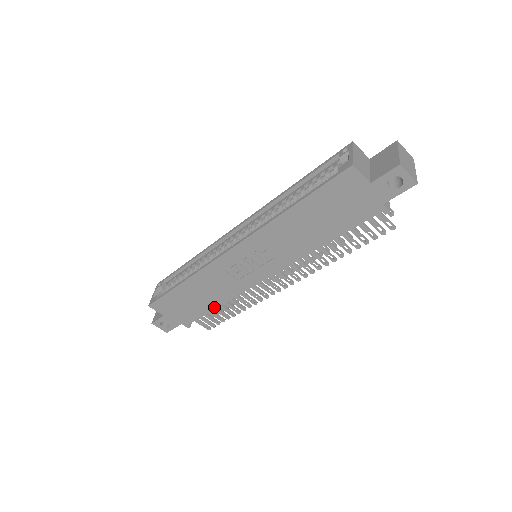
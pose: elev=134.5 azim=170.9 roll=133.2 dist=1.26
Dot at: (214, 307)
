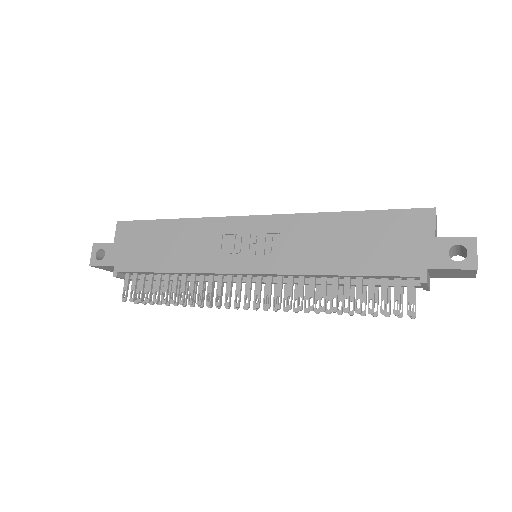
Dot at: (164, 270)
